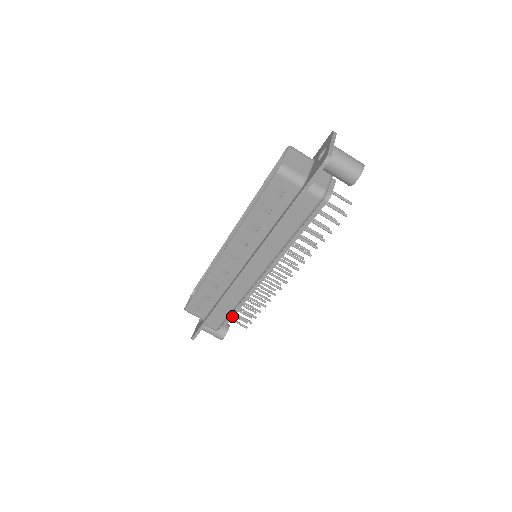
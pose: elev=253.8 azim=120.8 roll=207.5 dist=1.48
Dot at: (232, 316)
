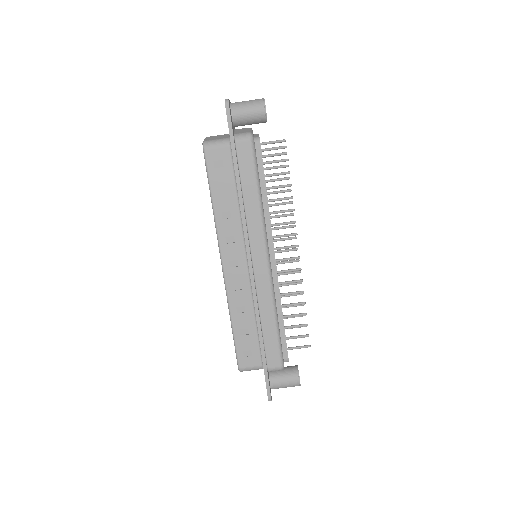
Dot at: (284, 338)
